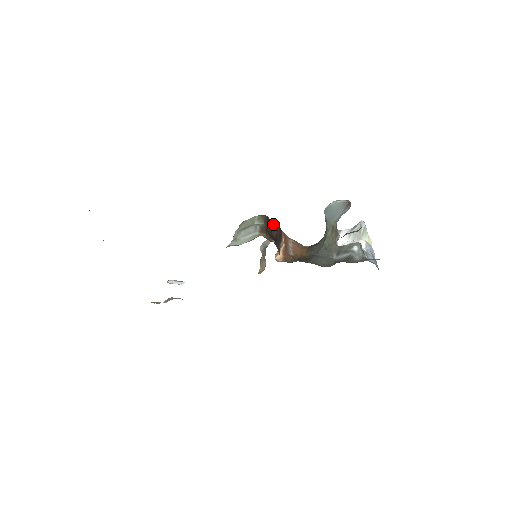
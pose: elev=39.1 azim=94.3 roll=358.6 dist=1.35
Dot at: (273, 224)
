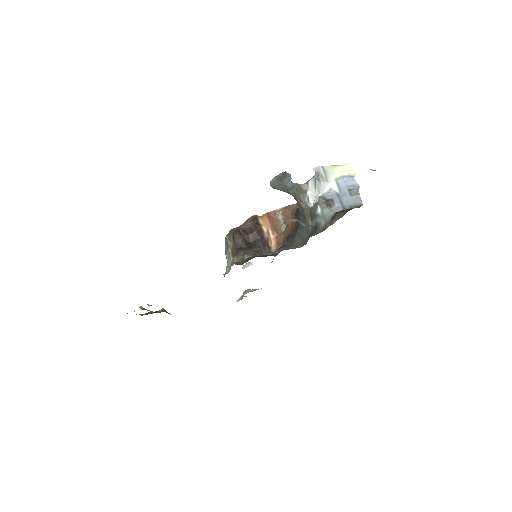
Dot at: (246, 227)
